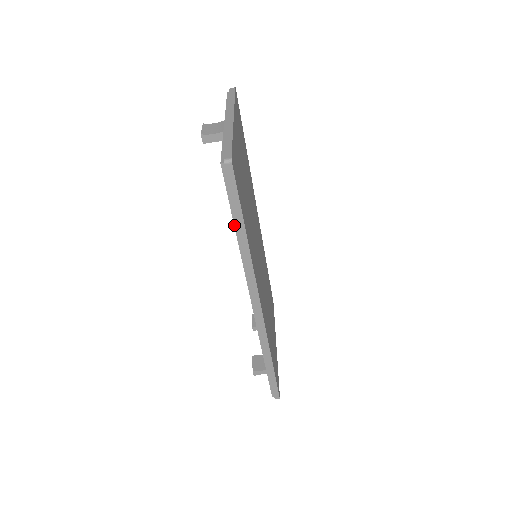
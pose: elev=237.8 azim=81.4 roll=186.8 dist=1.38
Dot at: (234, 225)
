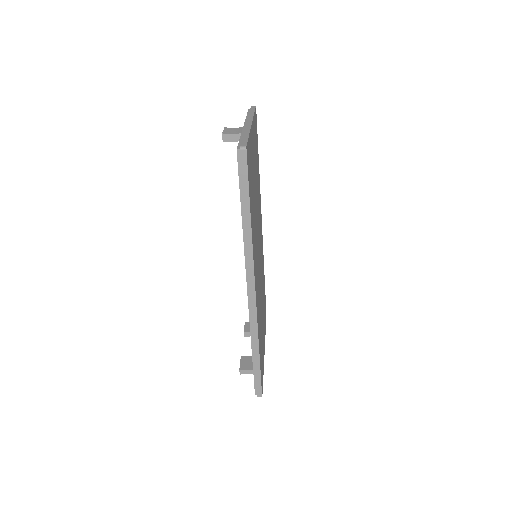
Dot at: (241, 209)
